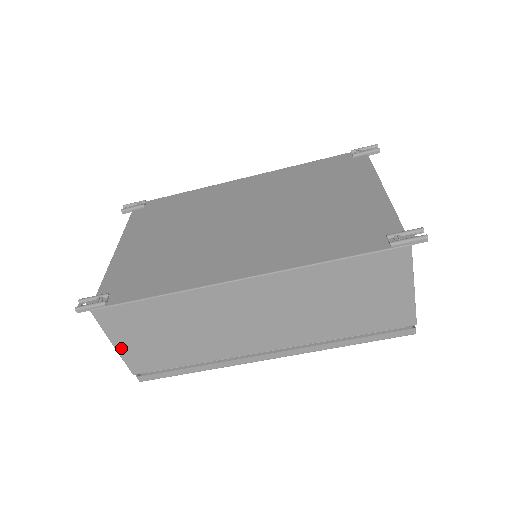
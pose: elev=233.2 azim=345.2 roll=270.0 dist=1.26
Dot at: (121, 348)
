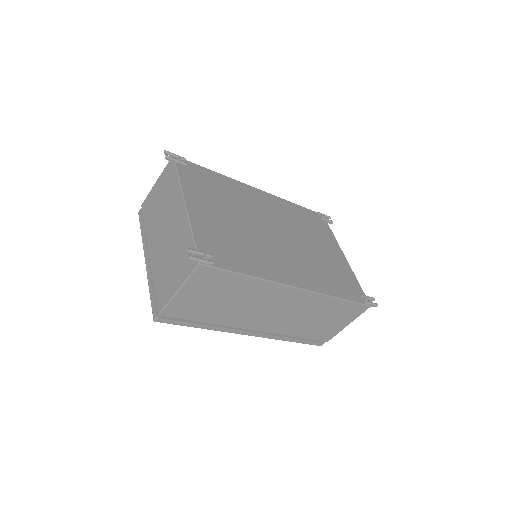
Dot at: (180, 295)
